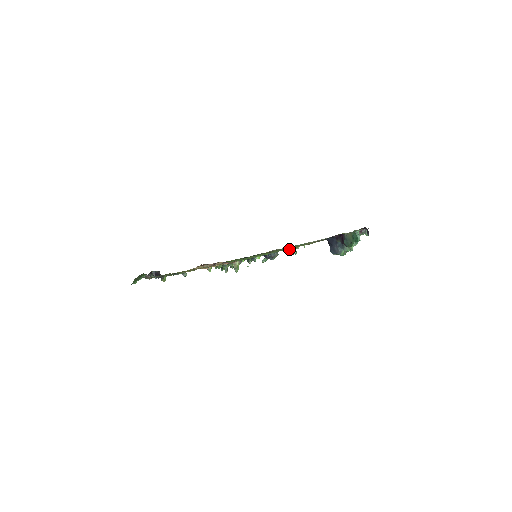
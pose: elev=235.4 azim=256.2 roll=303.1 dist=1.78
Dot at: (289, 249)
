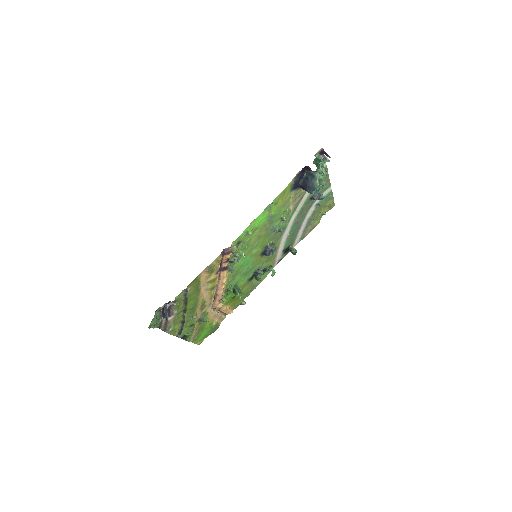
Dot at: (280, 231)
